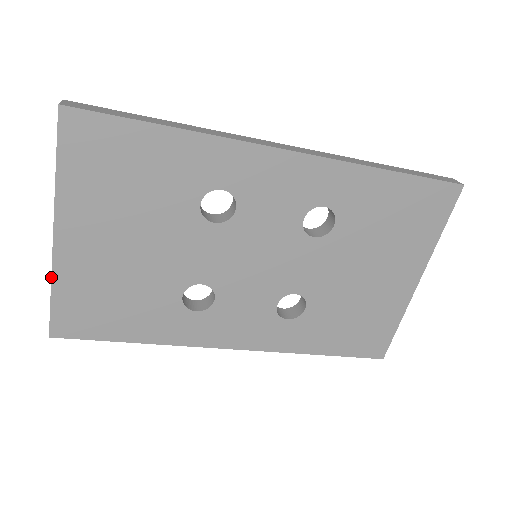
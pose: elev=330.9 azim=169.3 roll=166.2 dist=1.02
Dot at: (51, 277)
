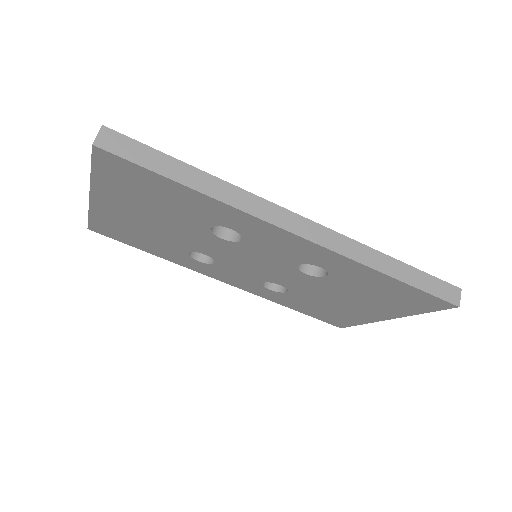
Dot at: (88, 210)
